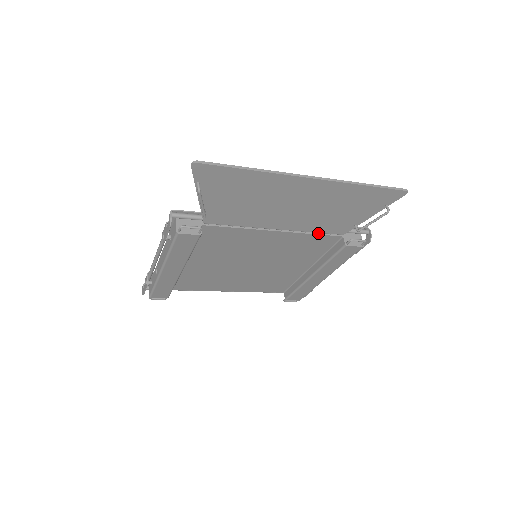
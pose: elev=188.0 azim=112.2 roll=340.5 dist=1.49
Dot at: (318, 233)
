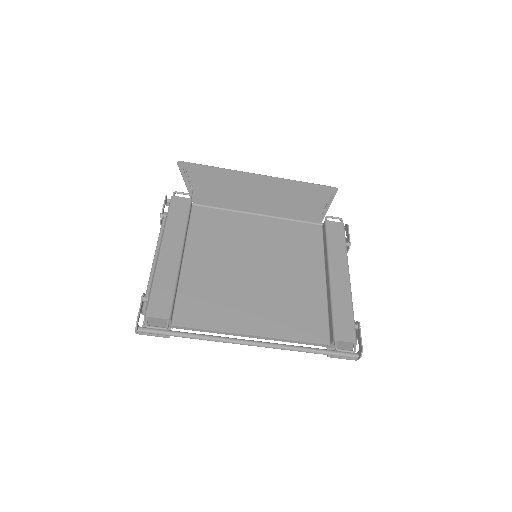
Dot at: occluded
